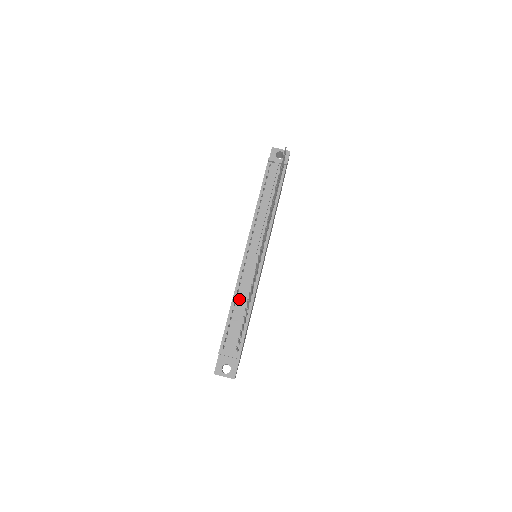
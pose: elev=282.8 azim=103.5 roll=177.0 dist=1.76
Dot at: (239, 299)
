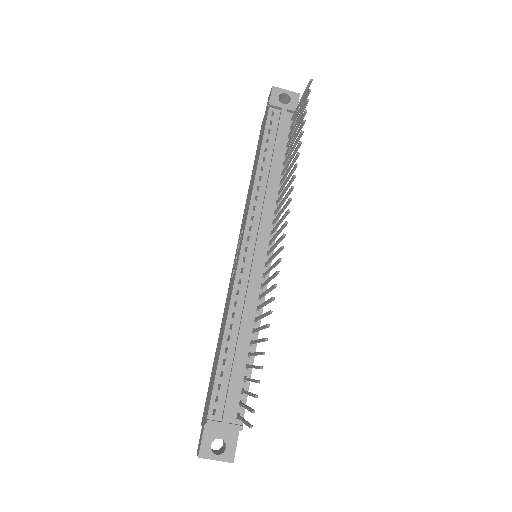
Dot at: (236, 329)
